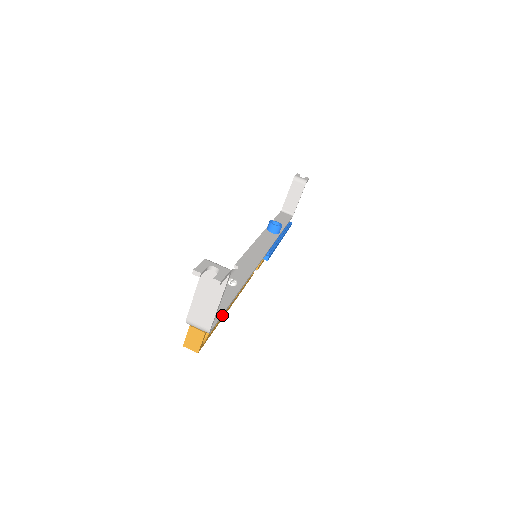
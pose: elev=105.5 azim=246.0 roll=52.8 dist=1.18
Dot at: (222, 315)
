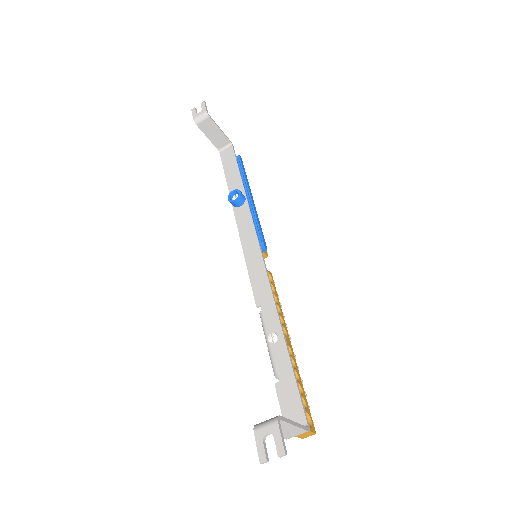
Dot at: (299, 391)
